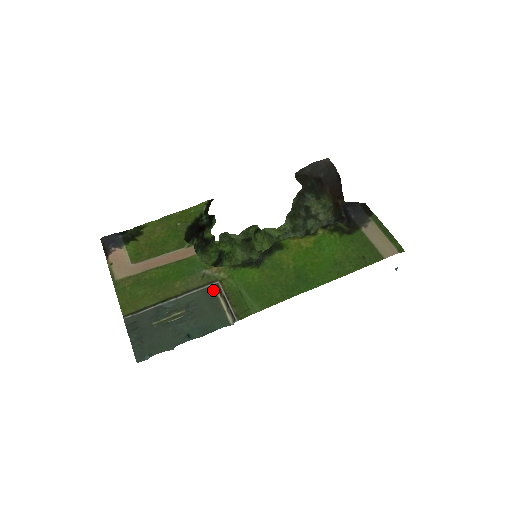
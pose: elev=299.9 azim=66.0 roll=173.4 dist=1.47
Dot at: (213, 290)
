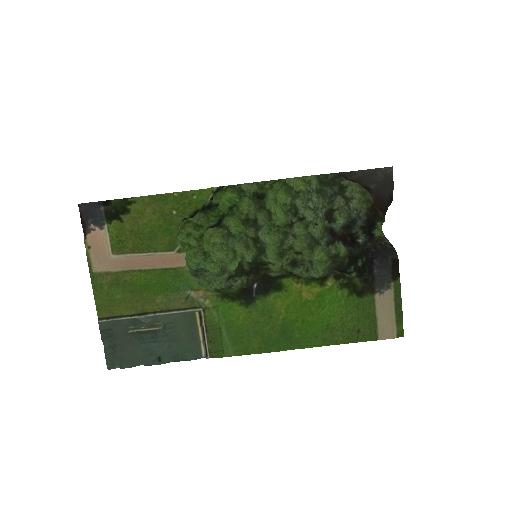
Dot at: (194, 316)
